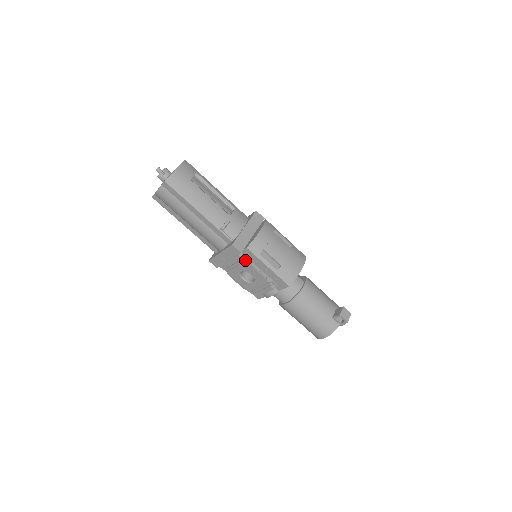
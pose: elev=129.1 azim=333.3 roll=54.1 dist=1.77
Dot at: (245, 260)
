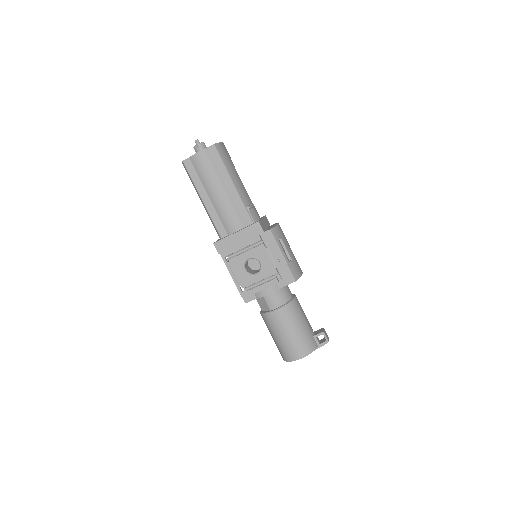
Dot at: (263, 243)
